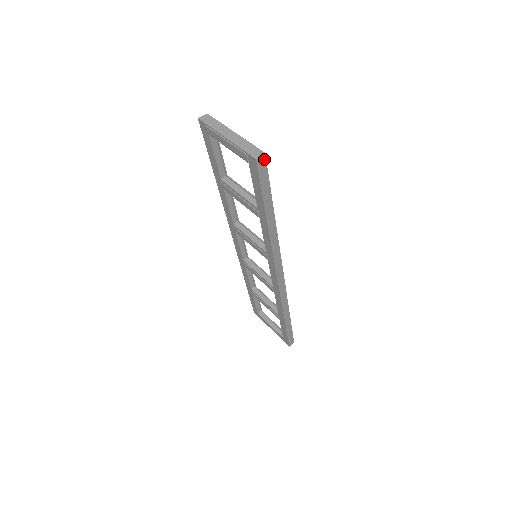
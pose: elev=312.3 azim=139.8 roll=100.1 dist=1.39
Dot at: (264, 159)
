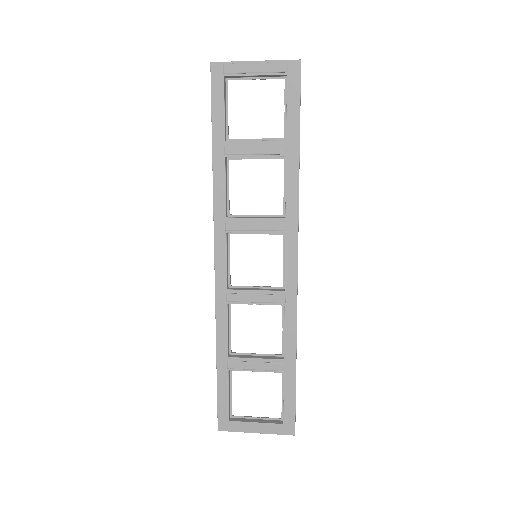
Dot at: occluded
